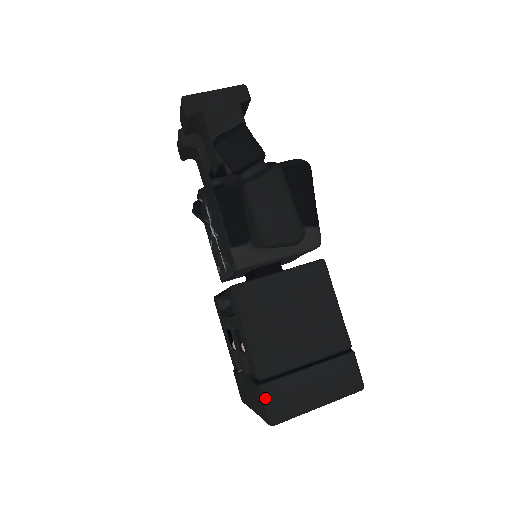
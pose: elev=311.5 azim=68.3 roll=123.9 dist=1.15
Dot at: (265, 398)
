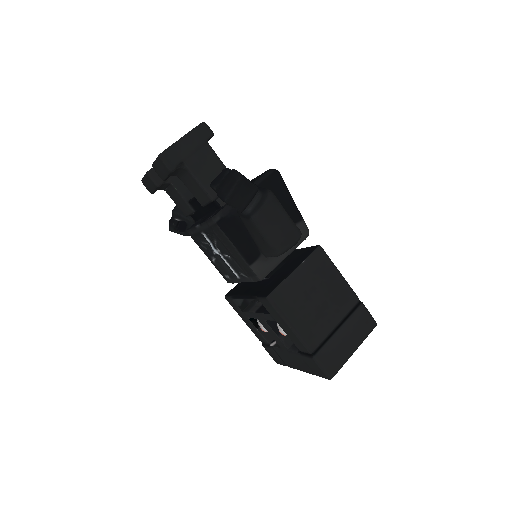
Dot at: (320, 364)
